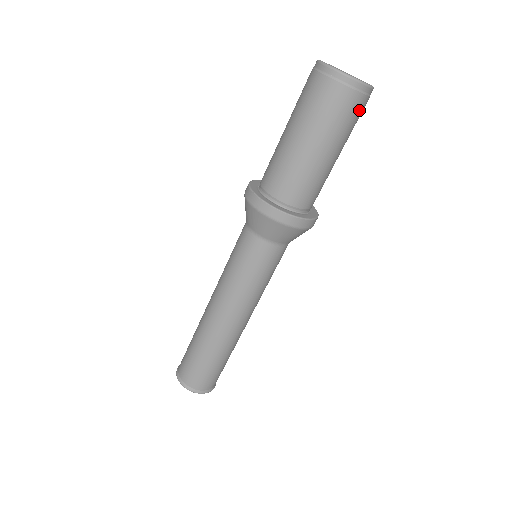
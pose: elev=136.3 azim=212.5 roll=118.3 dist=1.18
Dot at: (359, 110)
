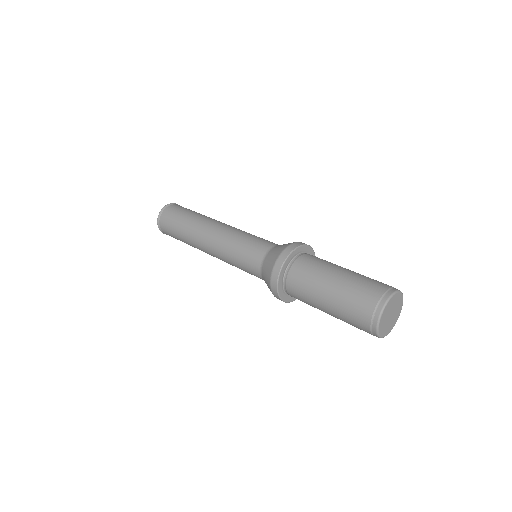
Dot at: occluded
